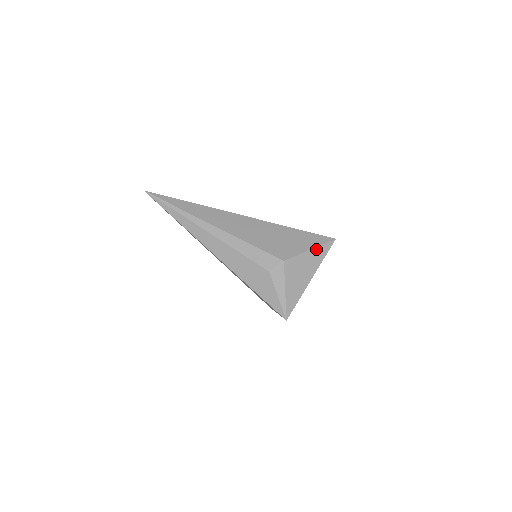
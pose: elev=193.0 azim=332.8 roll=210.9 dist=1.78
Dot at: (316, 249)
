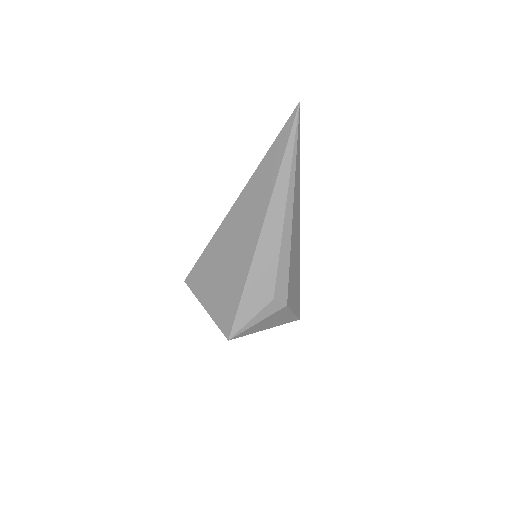
Dot at: (293, 315)
